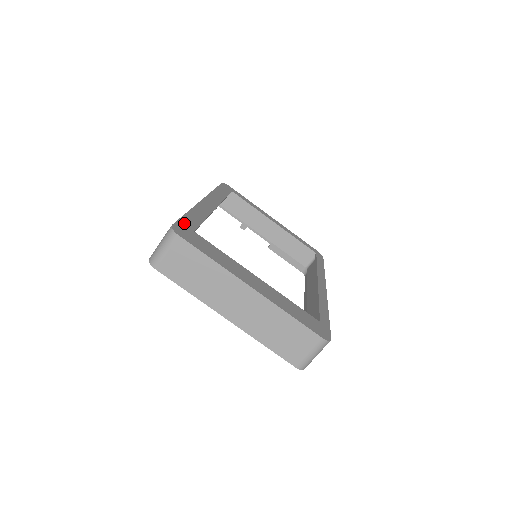
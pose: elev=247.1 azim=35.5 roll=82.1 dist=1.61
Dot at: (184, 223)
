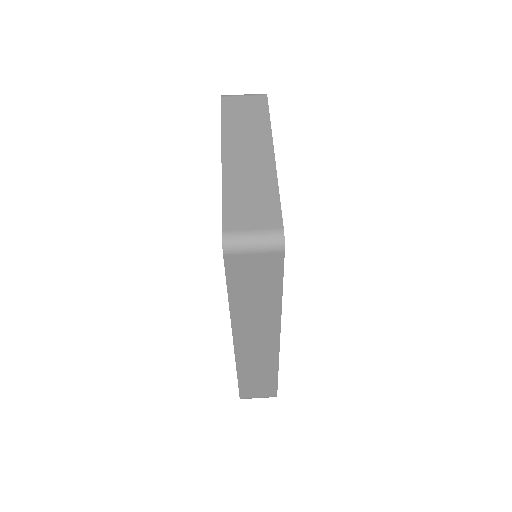
Dot at: occluded
